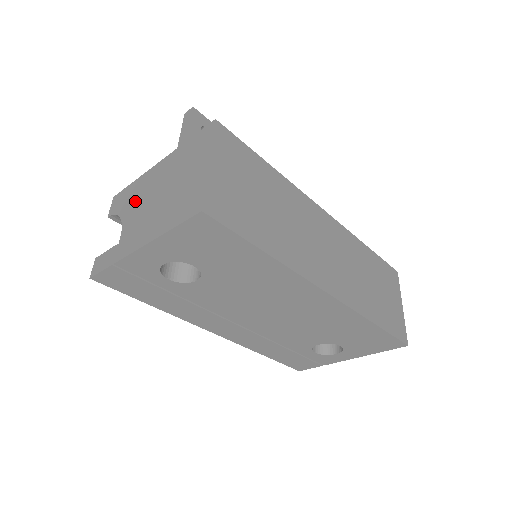
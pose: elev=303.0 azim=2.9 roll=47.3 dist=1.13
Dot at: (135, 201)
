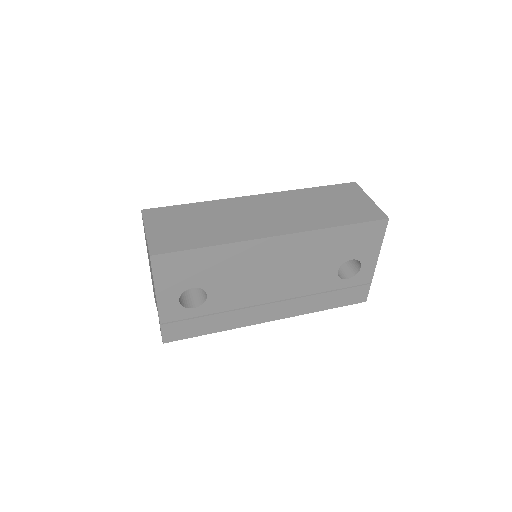
Dot at: occluded
